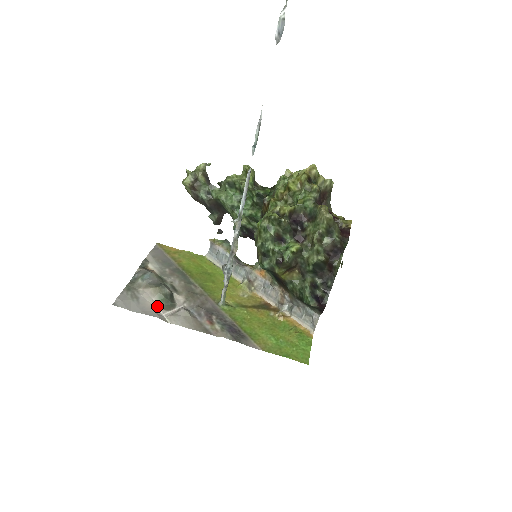
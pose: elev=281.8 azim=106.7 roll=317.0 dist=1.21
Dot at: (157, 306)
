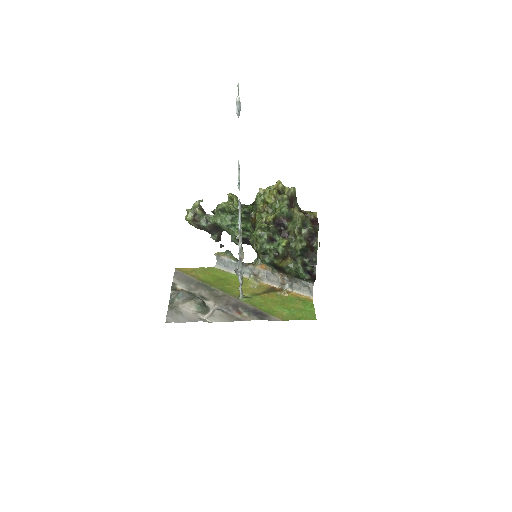
Dot at: (197, 314)
